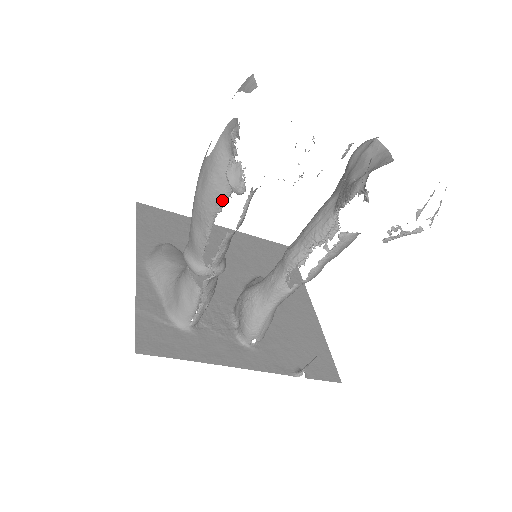
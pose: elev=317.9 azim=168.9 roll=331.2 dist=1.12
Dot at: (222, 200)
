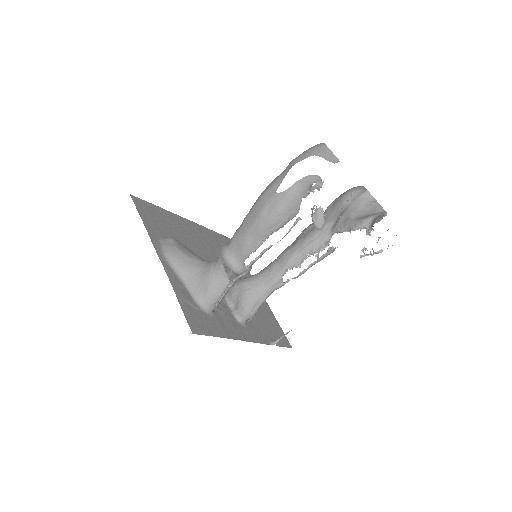
Dot at: (283, 225)
